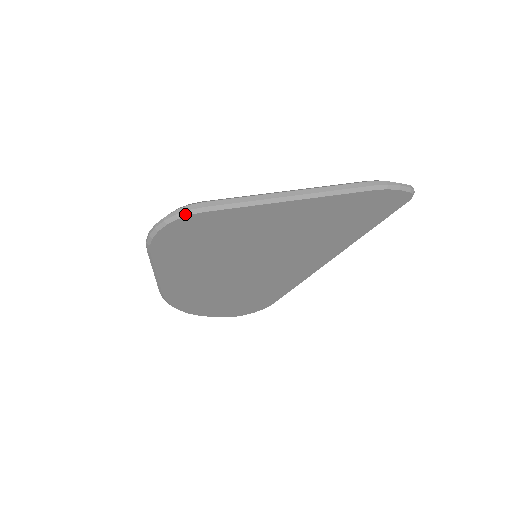
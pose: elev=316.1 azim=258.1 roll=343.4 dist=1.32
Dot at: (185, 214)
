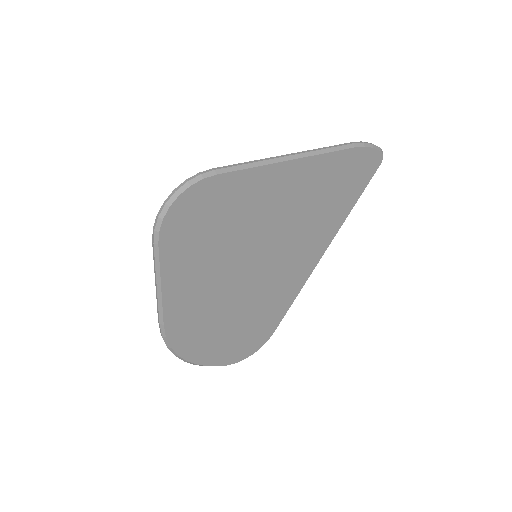
Dot at: (197, 179)
